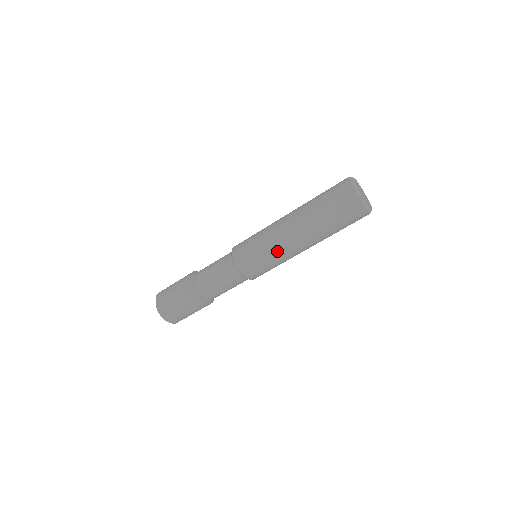
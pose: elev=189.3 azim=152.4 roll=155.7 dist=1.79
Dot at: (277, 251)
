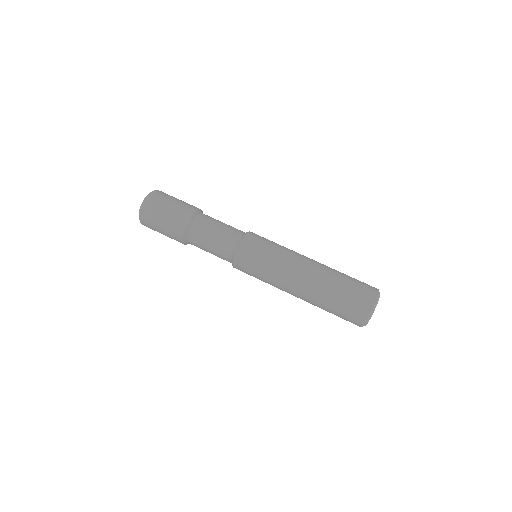
Dot at: (284, 259)
